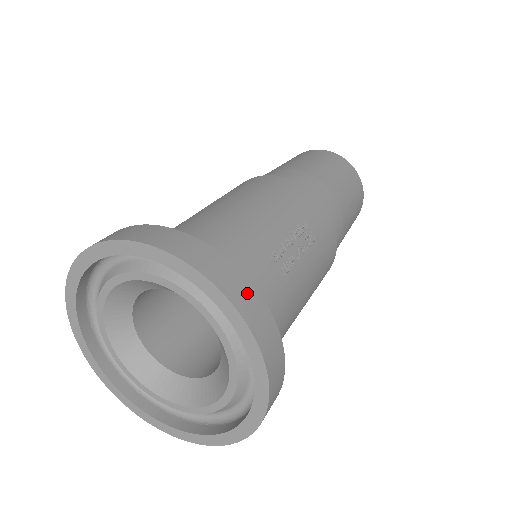
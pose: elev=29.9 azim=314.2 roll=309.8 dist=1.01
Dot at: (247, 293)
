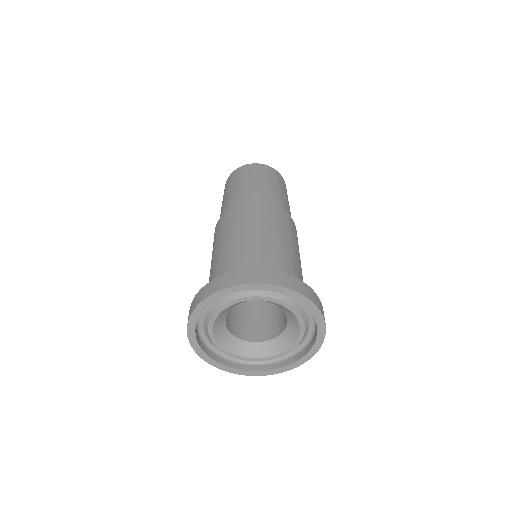
Dot at: occluded
